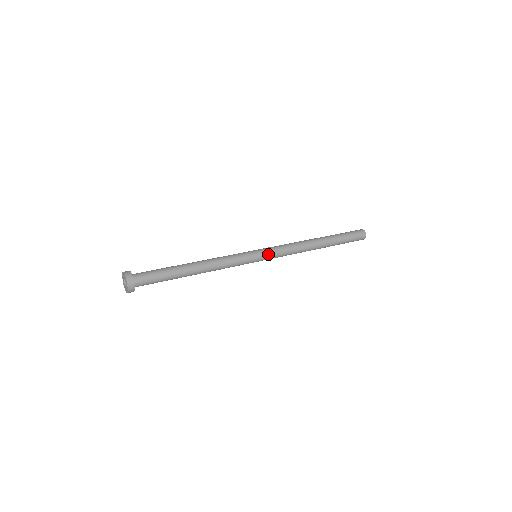
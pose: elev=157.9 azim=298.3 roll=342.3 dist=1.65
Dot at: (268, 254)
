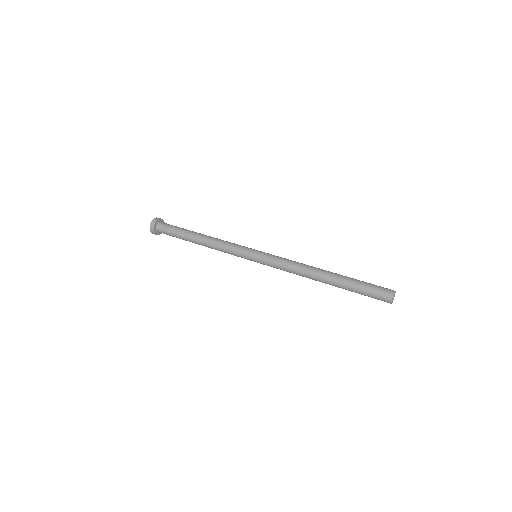
Dot at: (263, 258)
